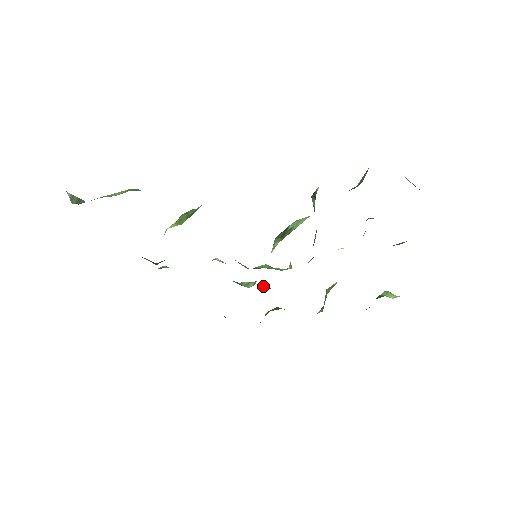
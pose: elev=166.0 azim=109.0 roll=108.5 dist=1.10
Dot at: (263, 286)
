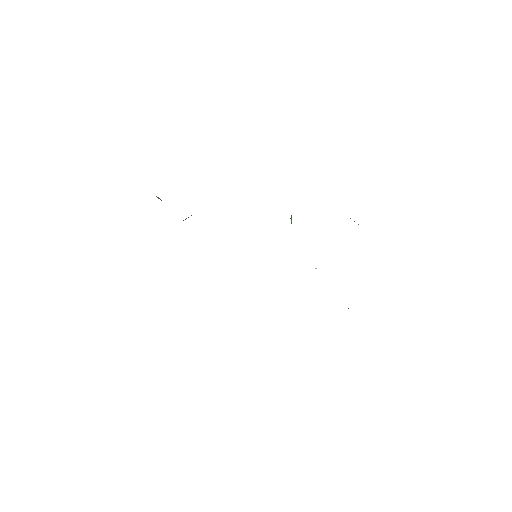
Dot at: occluded
